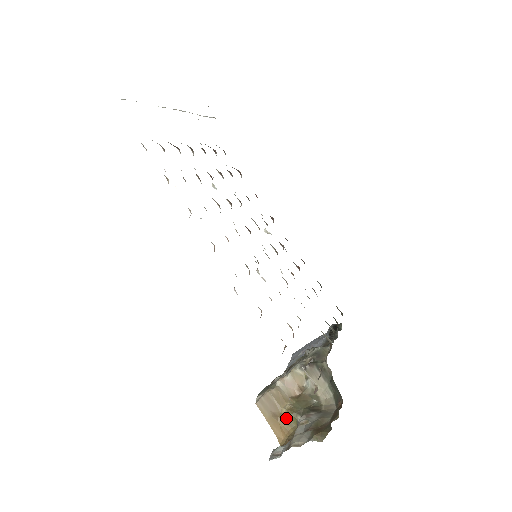
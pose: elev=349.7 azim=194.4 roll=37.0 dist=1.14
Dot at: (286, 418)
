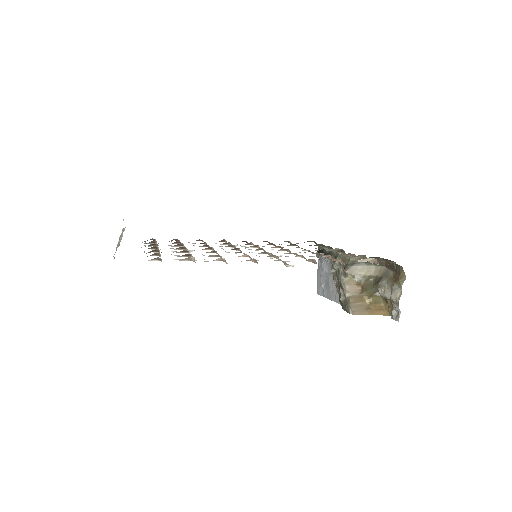
Dot at: (373, 303)
